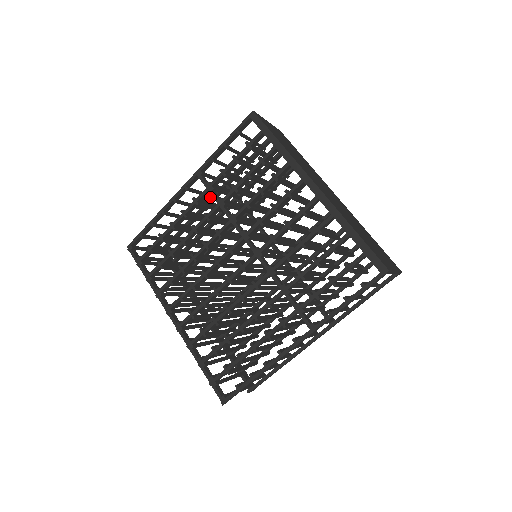
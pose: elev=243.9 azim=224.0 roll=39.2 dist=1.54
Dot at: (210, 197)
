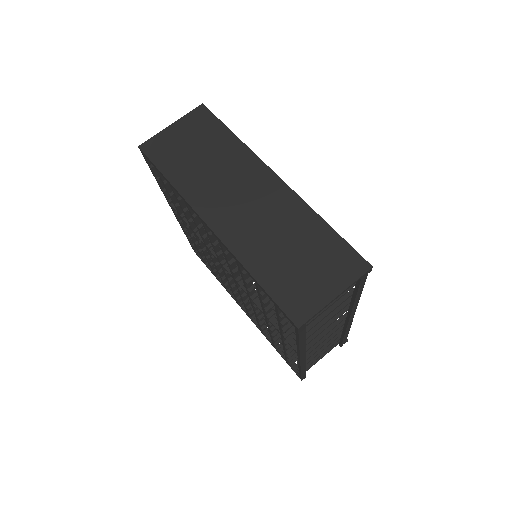
Dot at: occluded
